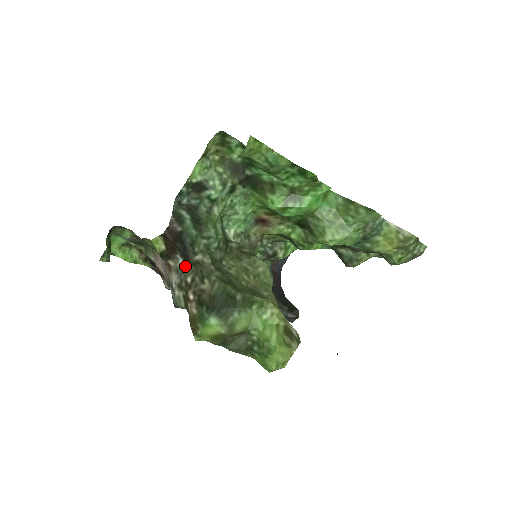
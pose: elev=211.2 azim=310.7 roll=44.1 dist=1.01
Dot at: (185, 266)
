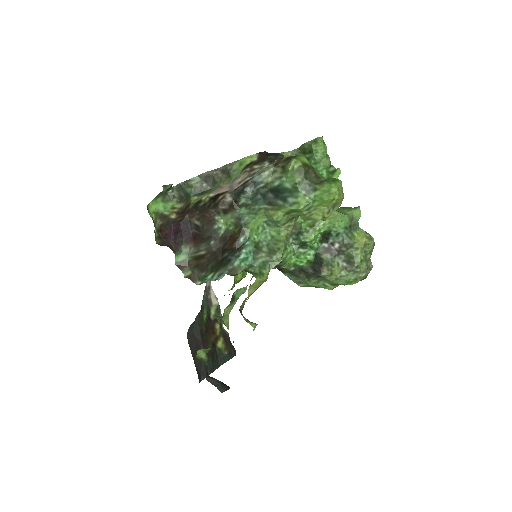
Dot at: occluded
